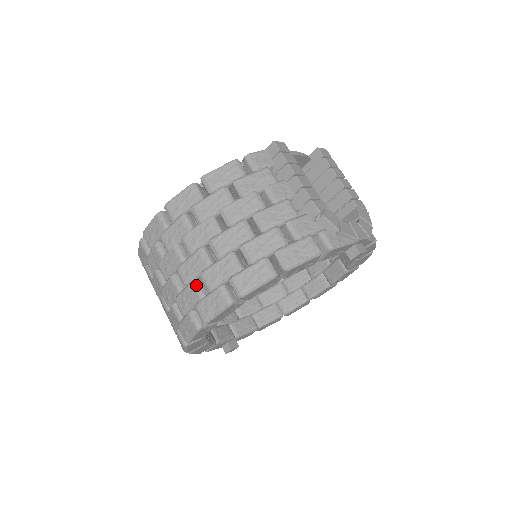
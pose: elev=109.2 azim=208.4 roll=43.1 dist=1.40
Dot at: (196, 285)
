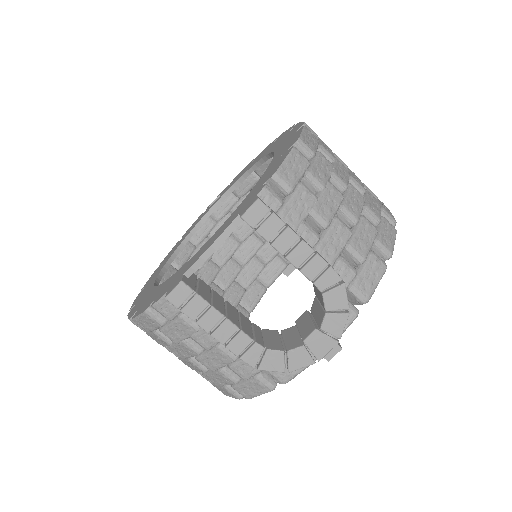
Dot at: occluded
